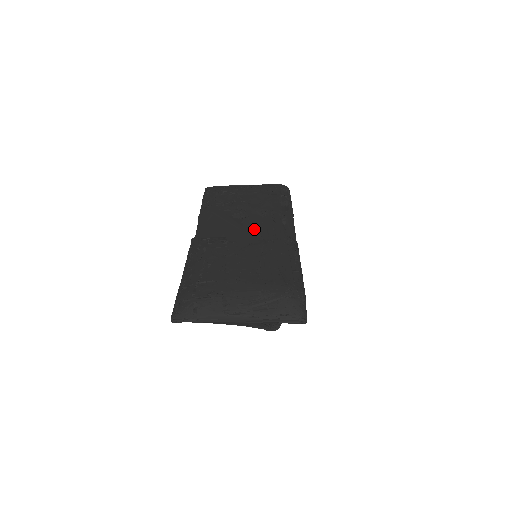
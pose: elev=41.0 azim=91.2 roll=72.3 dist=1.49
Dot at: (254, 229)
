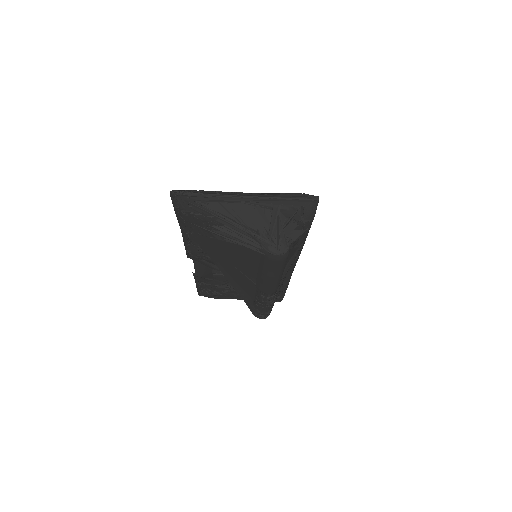
Dot at: occluded
